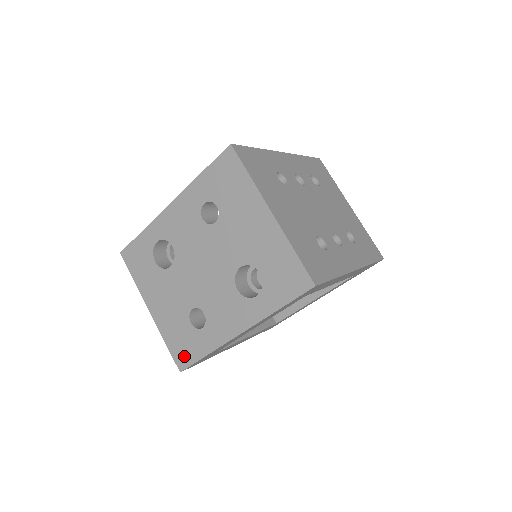
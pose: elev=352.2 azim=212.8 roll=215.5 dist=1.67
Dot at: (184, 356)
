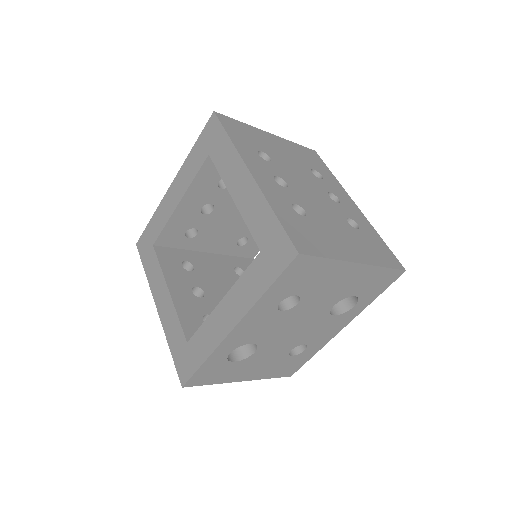
Dot at: (292, 370)
